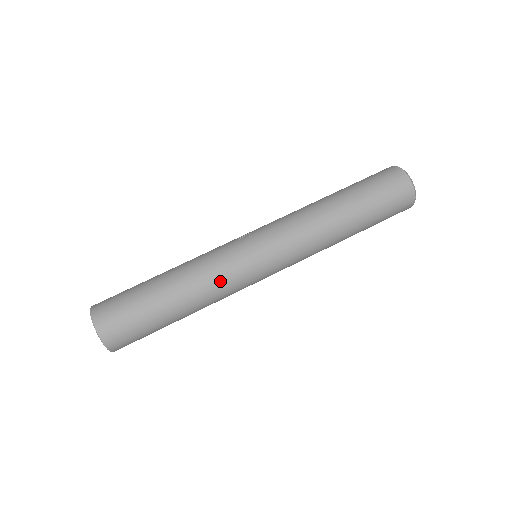
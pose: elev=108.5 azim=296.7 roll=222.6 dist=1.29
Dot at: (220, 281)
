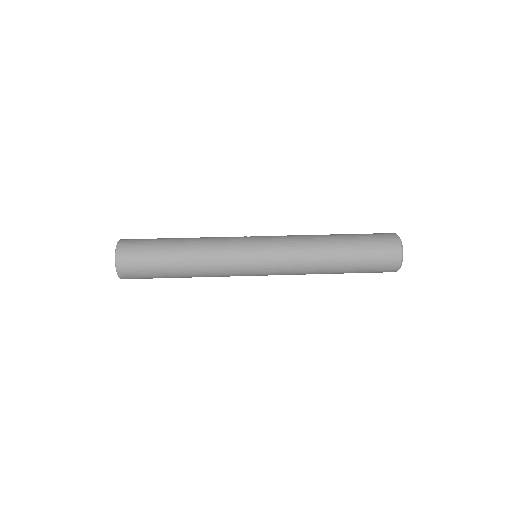
Dot at: (219, 251)
